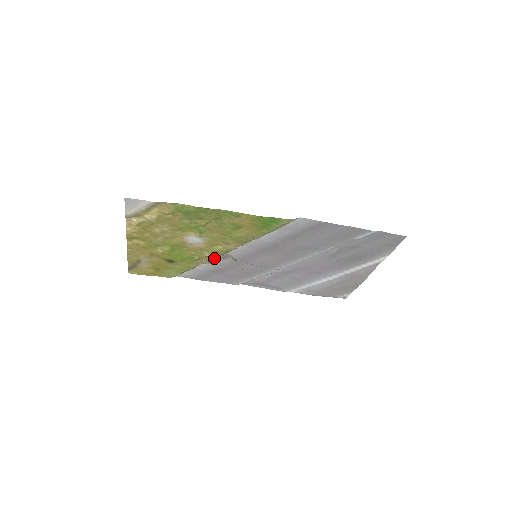
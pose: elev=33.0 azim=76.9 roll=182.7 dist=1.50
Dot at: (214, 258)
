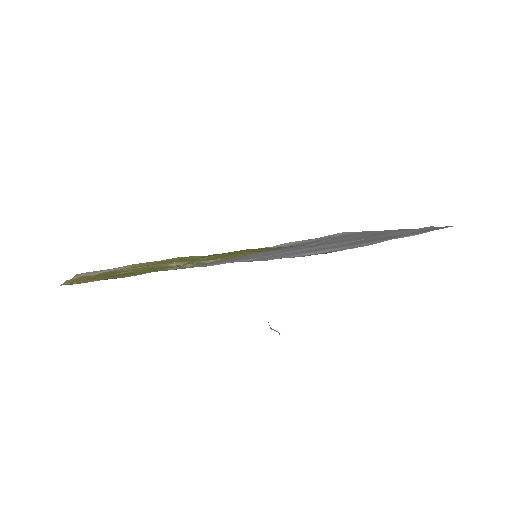
Dot at: occluded
